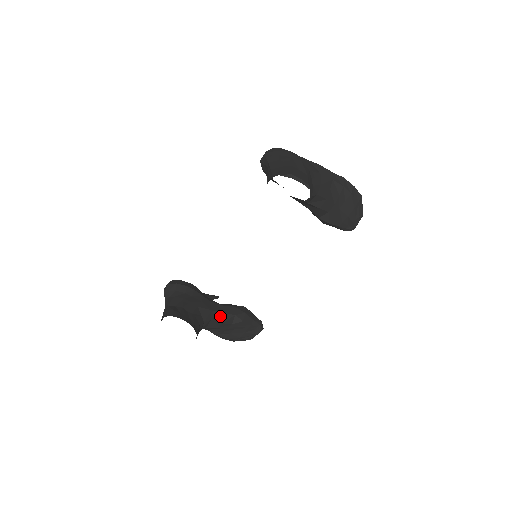
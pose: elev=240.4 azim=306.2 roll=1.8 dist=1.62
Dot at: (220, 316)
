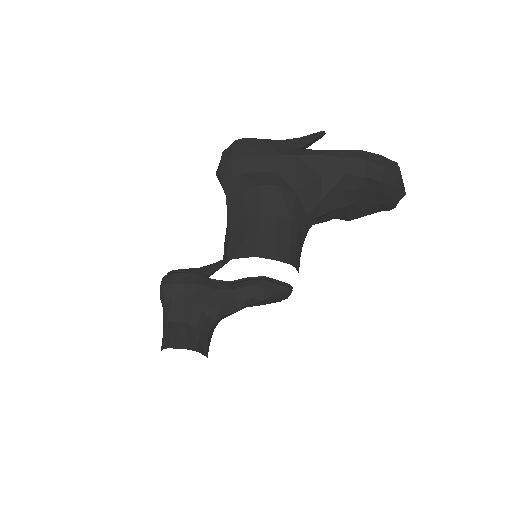
Dot at: (233, 306)
